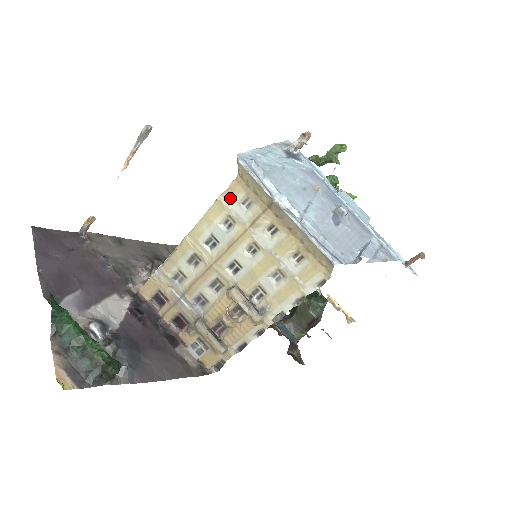
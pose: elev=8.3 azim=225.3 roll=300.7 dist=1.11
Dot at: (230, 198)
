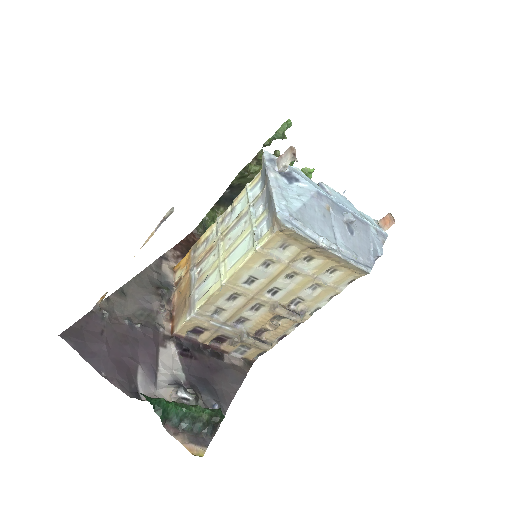
Dot at: (269, 247)
